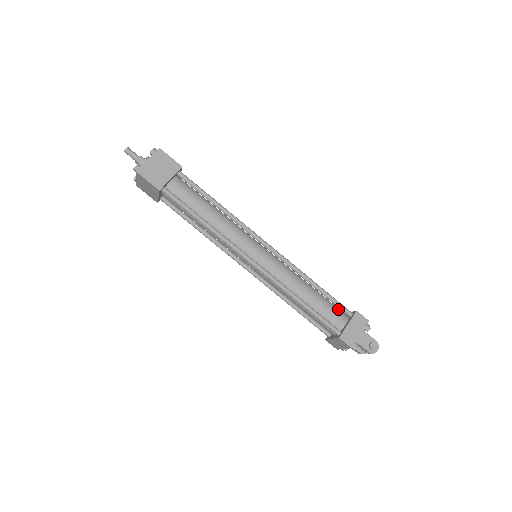
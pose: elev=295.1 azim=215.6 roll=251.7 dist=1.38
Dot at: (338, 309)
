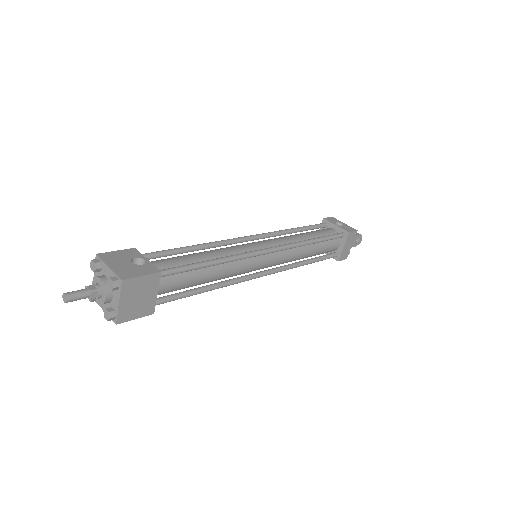
Dot at: occluded
